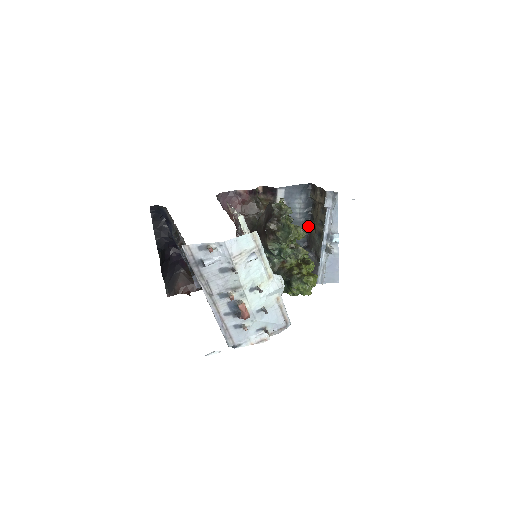
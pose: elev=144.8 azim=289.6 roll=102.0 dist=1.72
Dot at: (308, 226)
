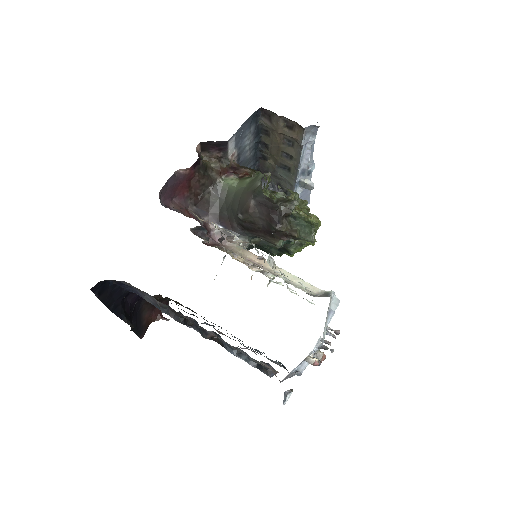
Dot at: (258, 155)
